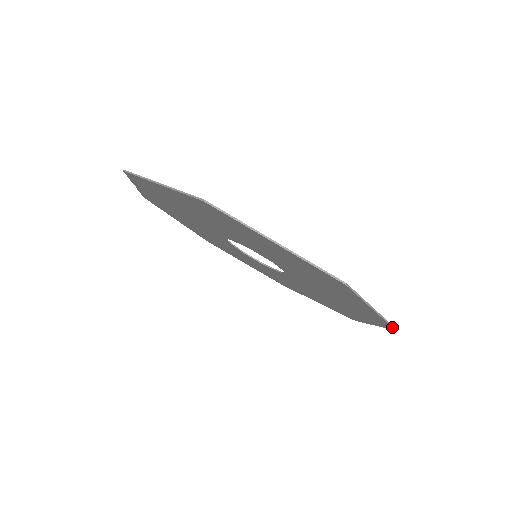
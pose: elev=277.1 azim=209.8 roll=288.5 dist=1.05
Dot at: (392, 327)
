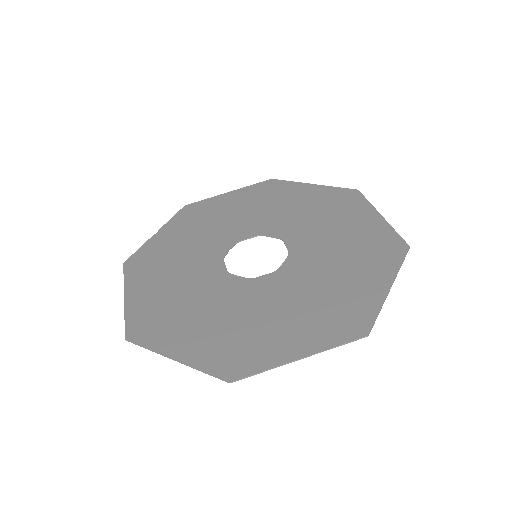
Dot at: (356, 340)
